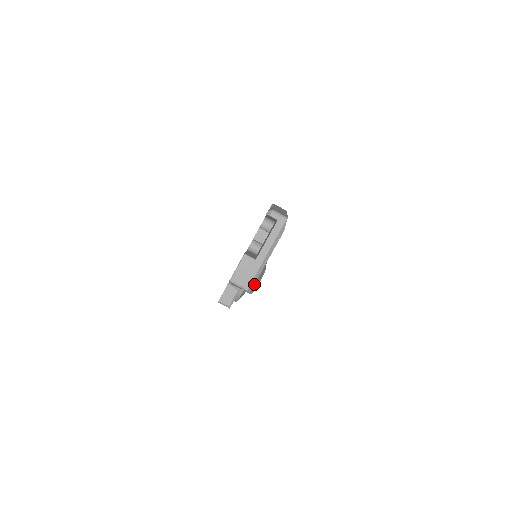
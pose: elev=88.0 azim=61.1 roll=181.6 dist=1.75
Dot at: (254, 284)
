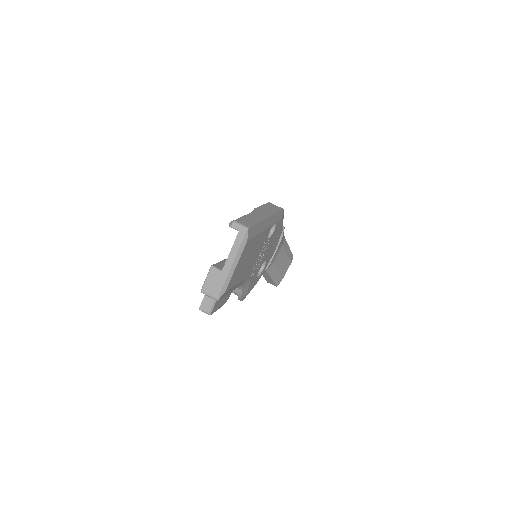
Dot at: (276, 277)
